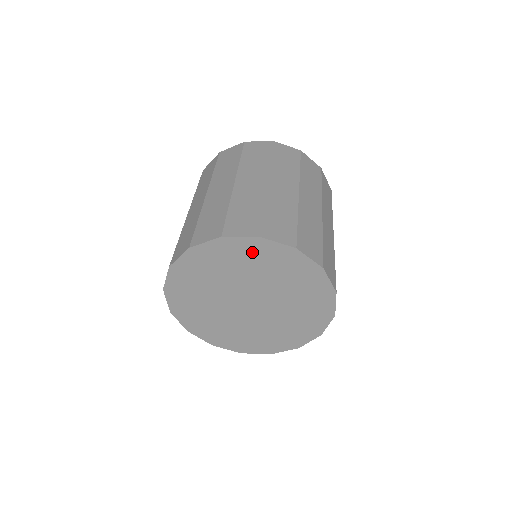
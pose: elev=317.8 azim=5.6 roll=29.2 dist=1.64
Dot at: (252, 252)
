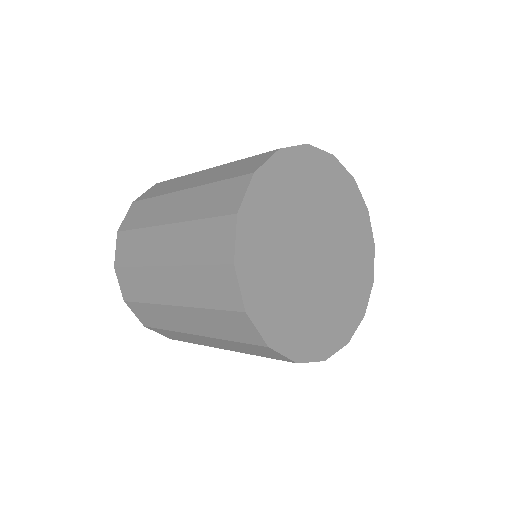
Dot at: (356, 214)
